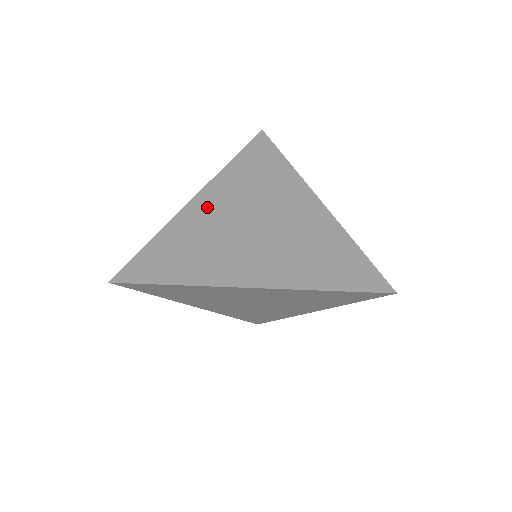
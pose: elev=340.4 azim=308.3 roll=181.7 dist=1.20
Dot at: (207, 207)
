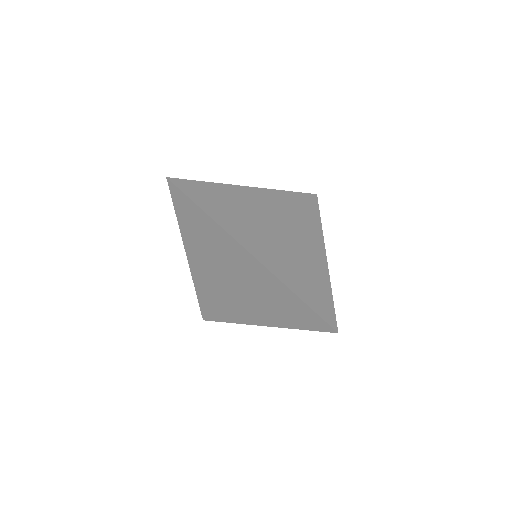
Dot at: (255, 197)
